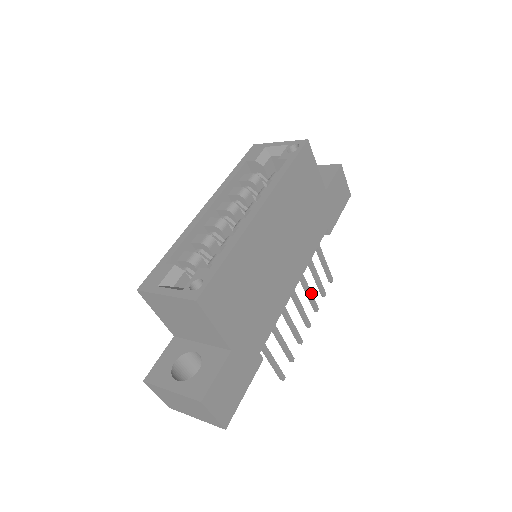
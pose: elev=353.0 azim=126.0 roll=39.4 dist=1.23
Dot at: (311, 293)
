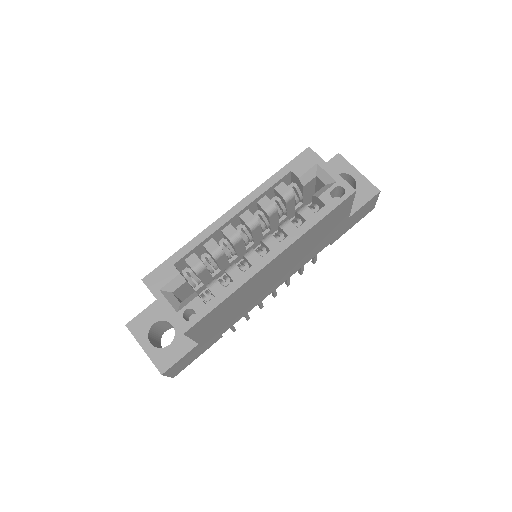
Dot at: (289, 279)
